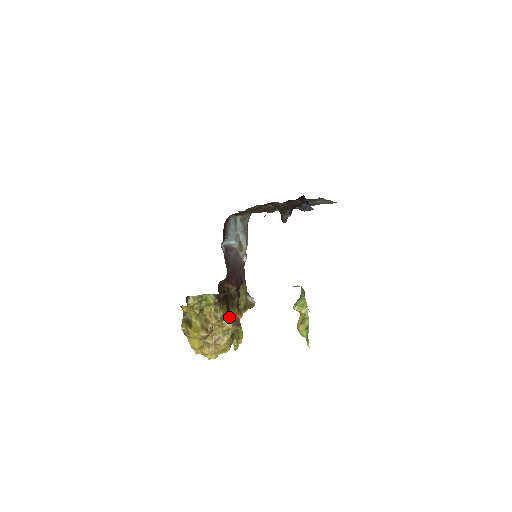
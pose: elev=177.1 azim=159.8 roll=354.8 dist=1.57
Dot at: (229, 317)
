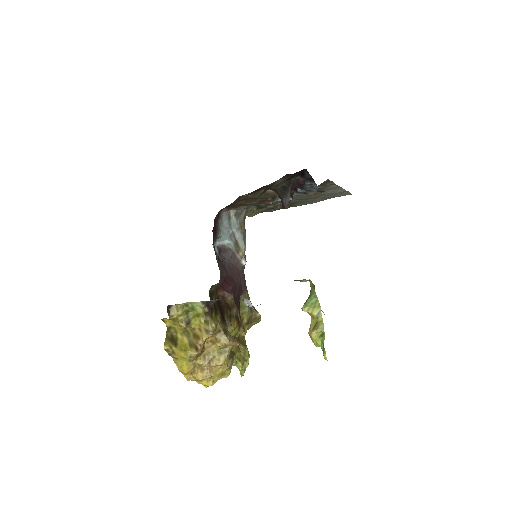
Dot at: (224, 330)
